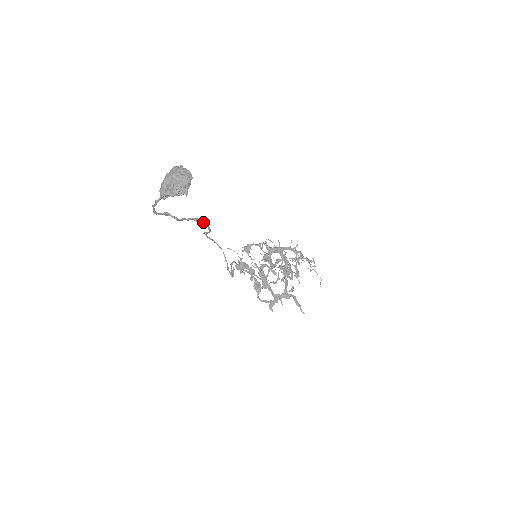
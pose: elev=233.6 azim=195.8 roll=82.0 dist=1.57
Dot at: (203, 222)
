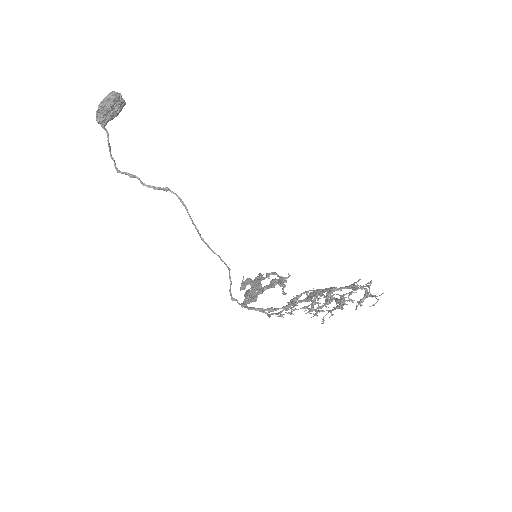
Dot at: (173, 192)
